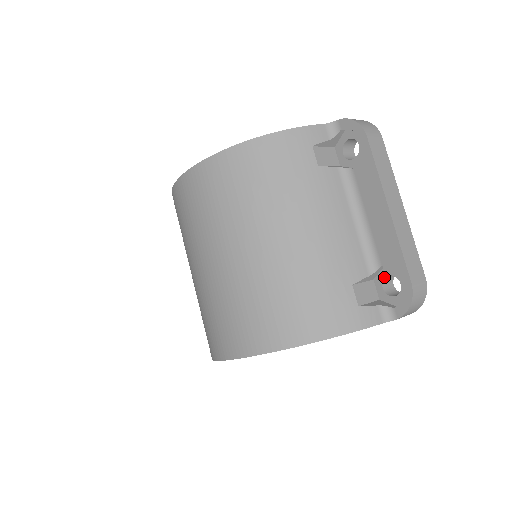
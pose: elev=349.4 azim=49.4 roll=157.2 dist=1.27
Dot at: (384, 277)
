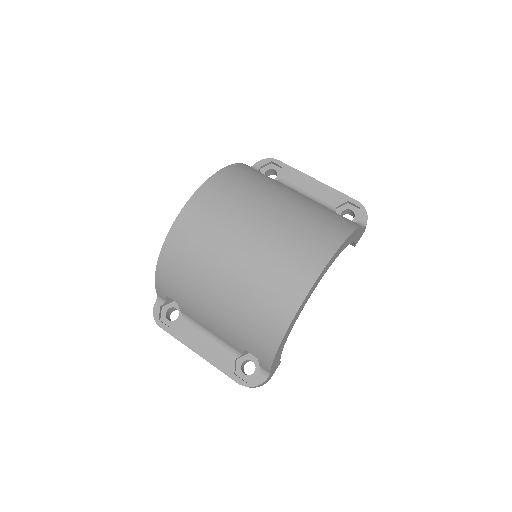
Dot at: occluded
